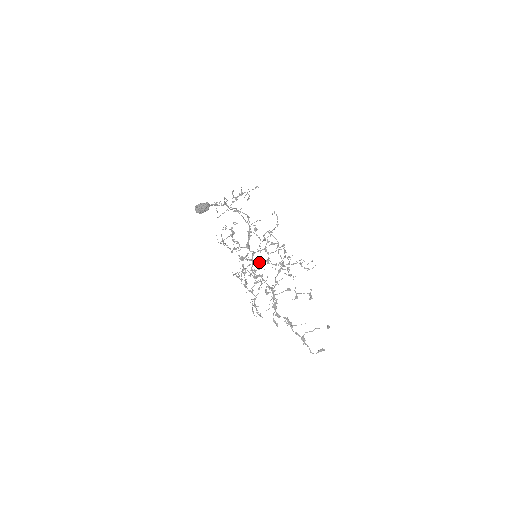
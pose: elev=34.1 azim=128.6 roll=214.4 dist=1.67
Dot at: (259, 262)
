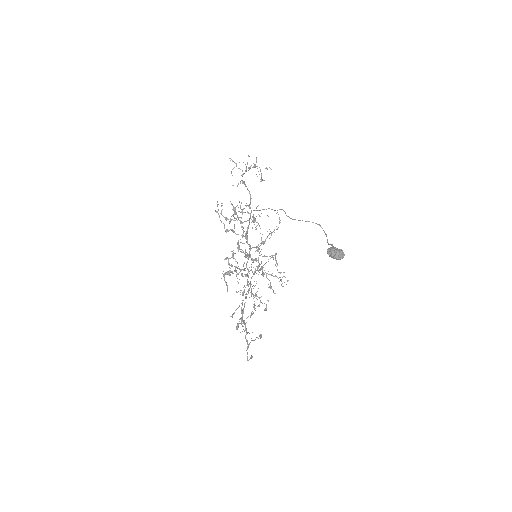
Dot at: occluded
